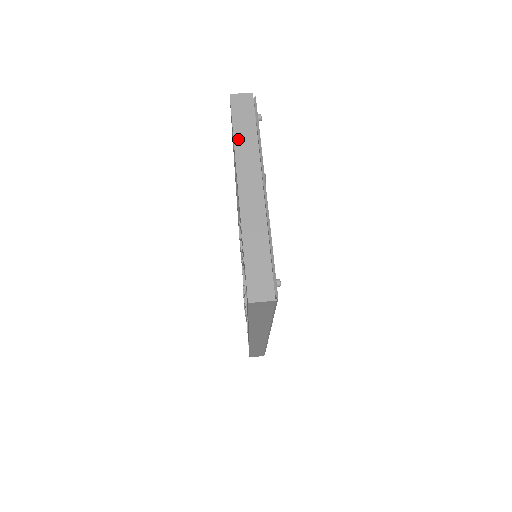
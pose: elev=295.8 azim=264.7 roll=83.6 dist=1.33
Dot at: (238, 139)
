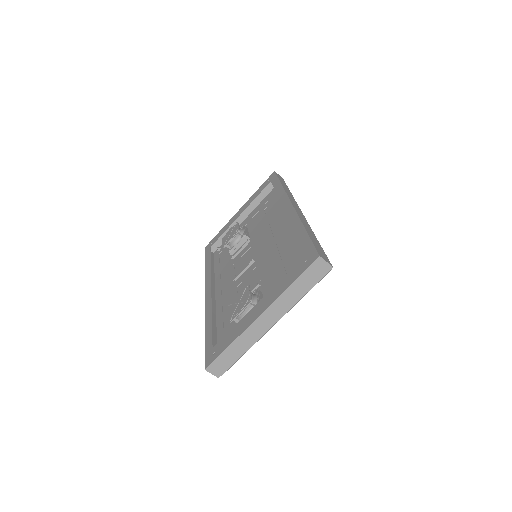
Dot at: (292, 288)
